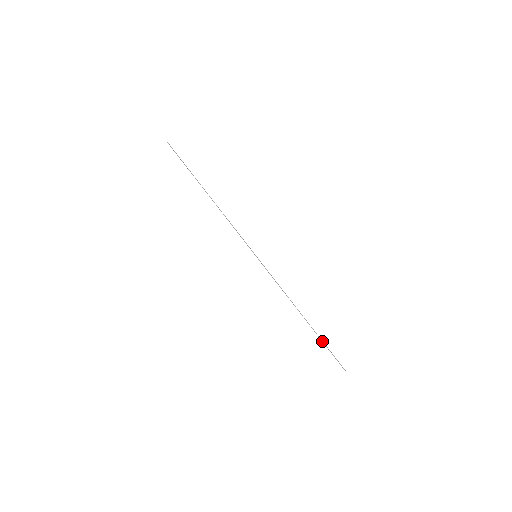
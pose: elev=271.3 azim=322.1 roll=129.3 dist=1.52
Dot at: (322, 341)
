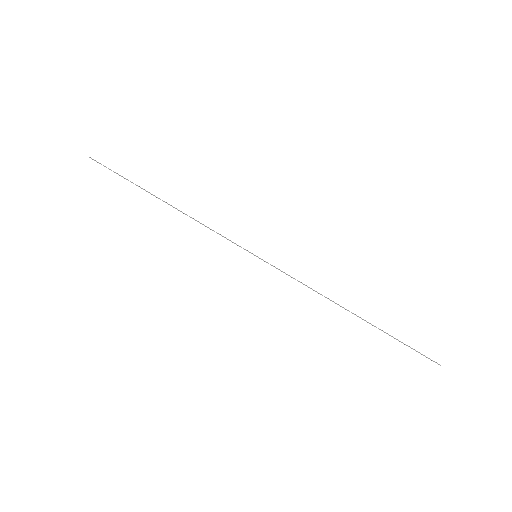
Dot at: (390, 335)
